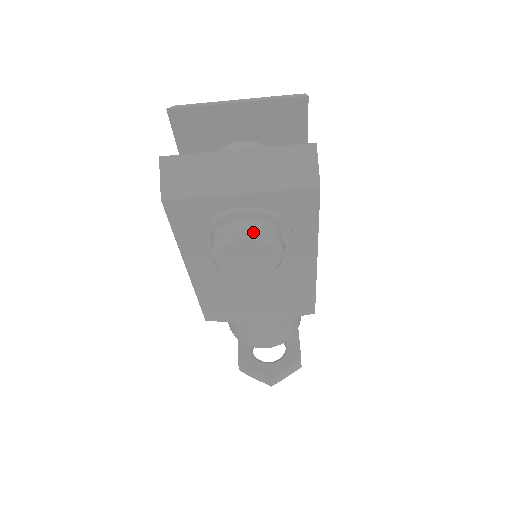
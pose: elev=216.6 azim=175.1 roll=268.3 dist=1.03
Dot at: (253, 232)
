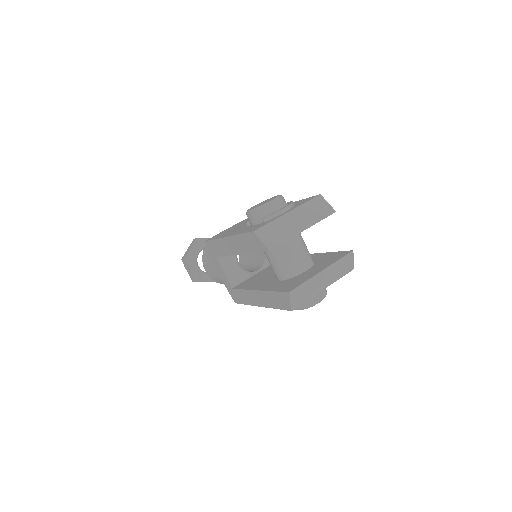
Dot at: (323, 297)
